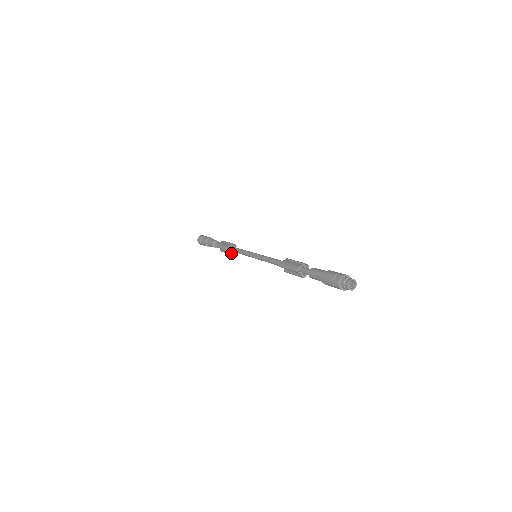
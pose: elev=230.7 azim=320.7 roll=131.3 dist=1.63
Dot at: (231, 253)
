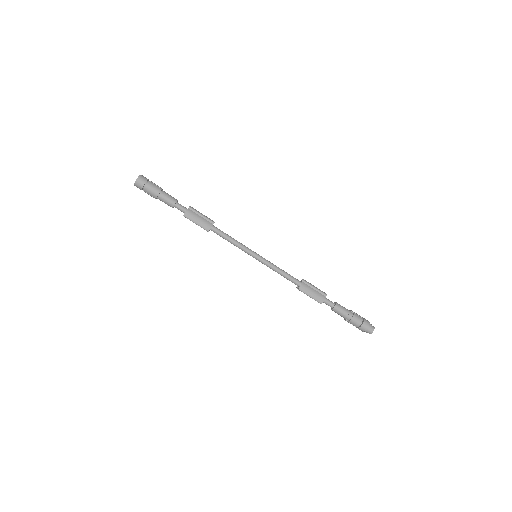
Dot at: occluded
